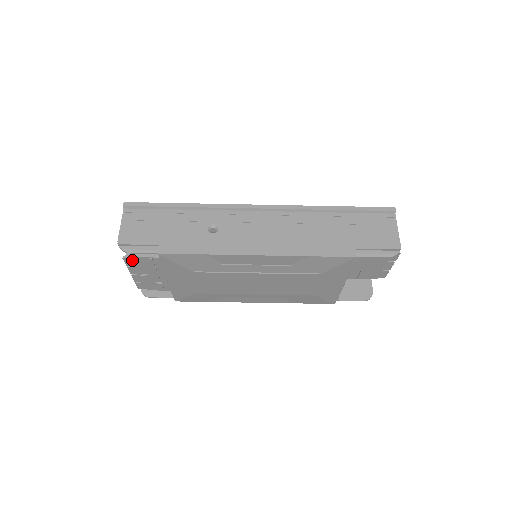
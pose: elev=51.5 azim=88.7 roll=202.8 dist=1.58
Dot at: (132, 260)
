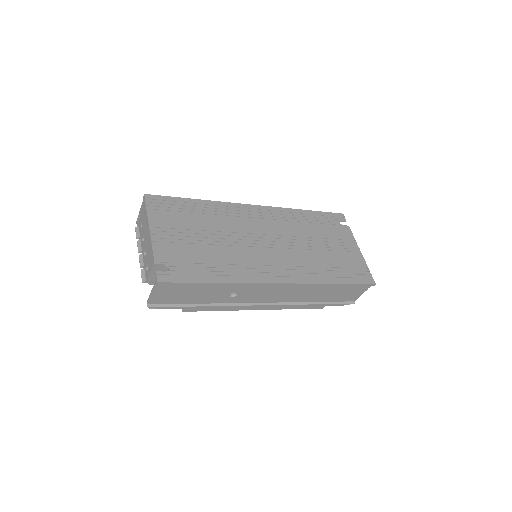
Dot at: occluded
